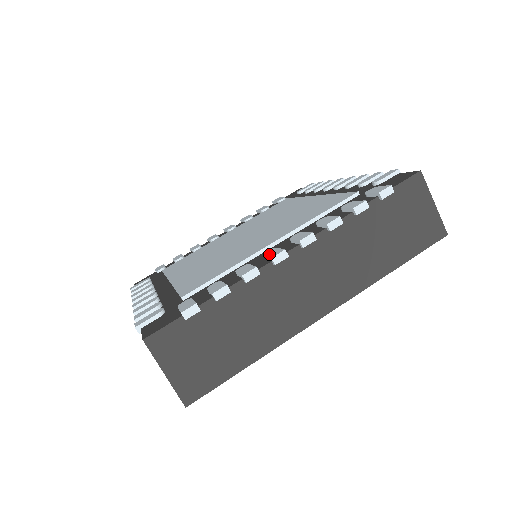
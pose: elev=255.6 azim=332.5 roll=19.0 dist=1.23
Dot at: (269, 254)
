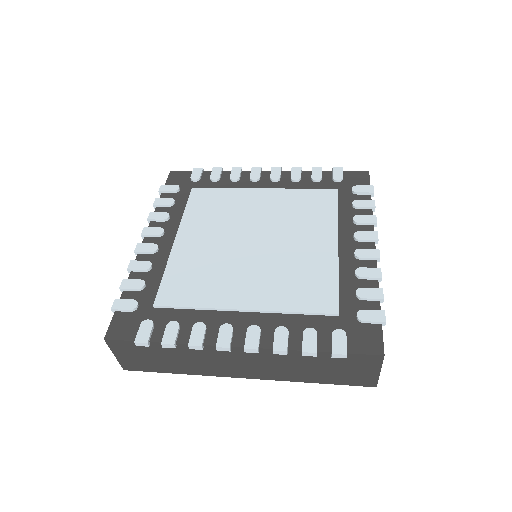
Dot at: (221, 335)
